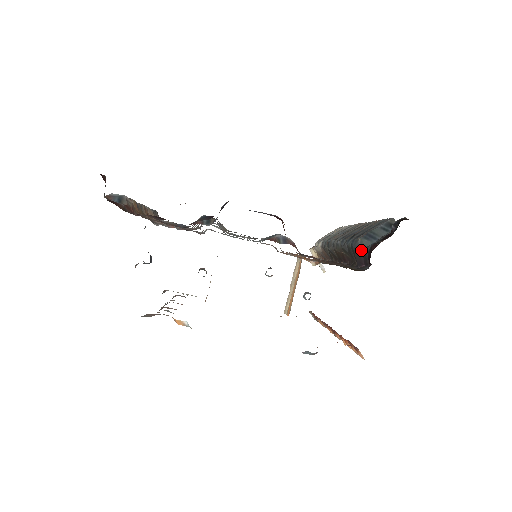
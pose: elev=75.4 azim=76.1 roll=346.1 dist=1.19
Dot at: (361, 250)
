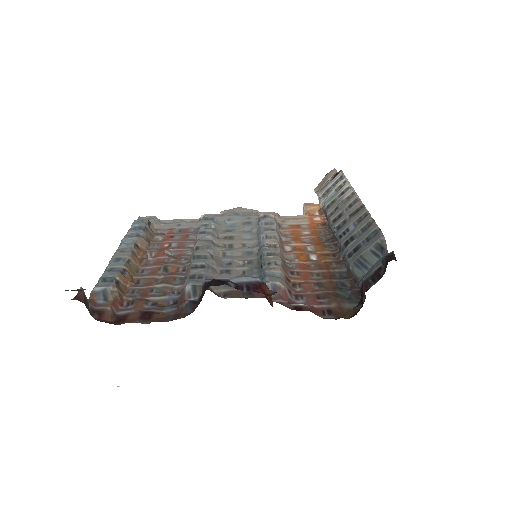
Dot at: (354, 277)
